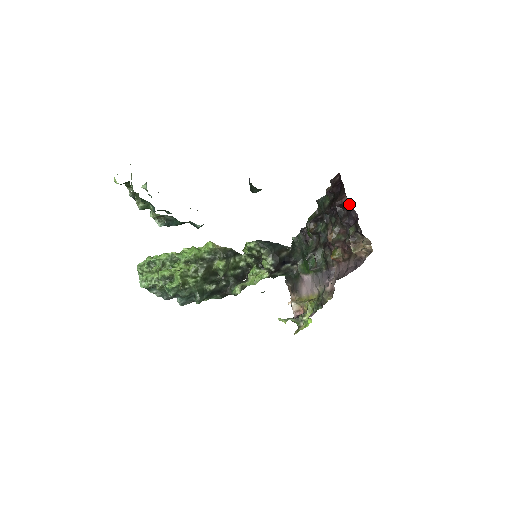
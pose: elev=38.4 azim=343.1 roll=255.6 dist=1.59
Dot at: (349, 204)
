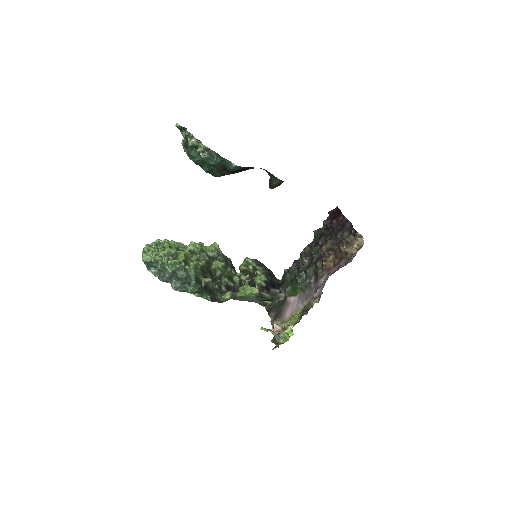
Dot at: (345, 220)
